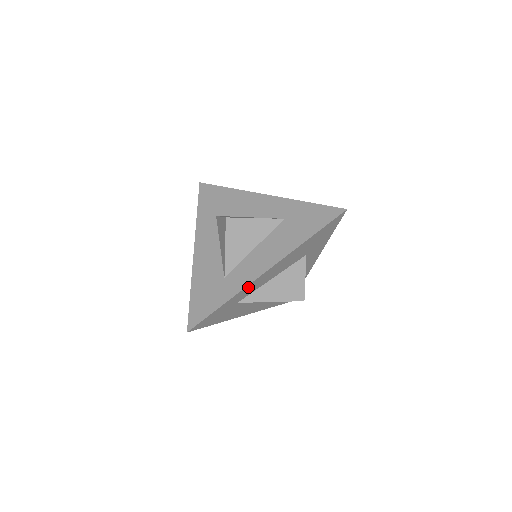
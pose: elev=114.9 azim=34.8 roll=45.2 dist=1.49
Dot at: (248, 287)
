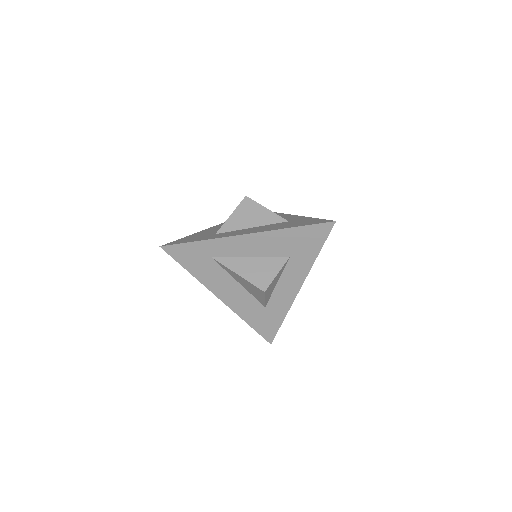
Dot at: (225, 241)
